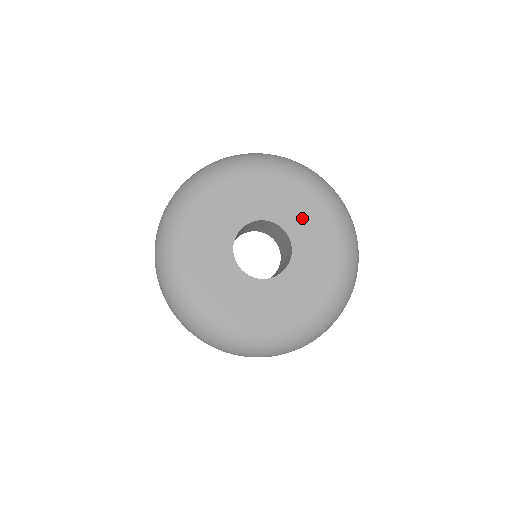
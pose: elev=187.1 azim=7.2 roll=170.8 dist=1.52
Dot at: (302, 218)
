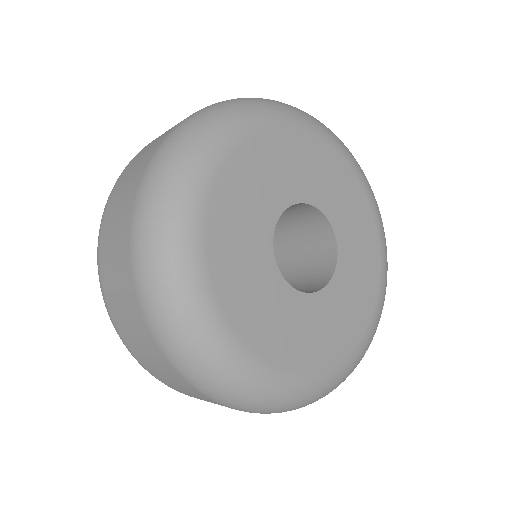
Dot at: (300, 170)
